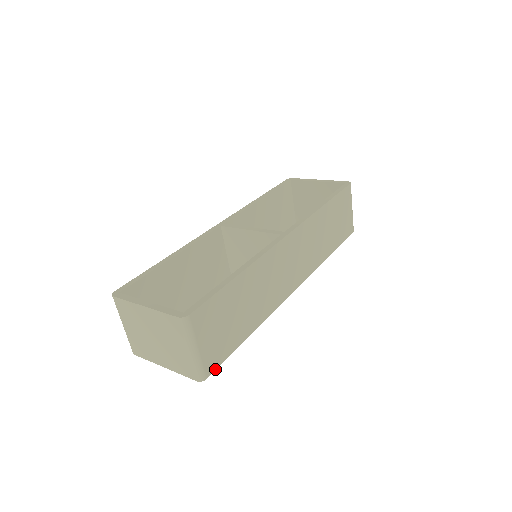
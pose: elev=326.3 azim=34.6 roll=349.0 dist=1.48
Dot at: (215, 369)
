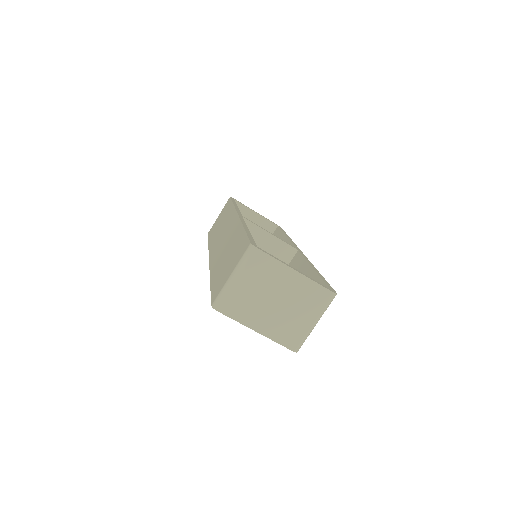
Dot at: occluded
